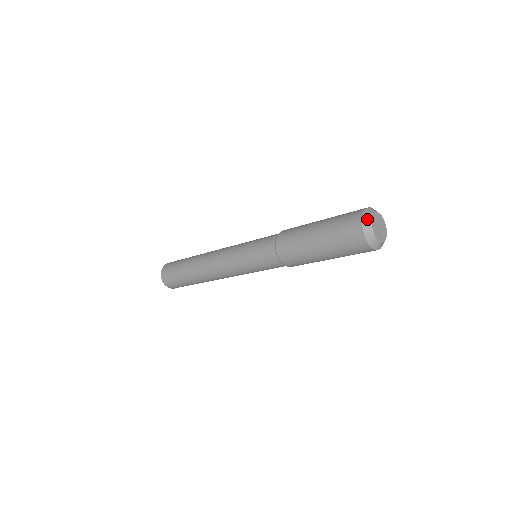
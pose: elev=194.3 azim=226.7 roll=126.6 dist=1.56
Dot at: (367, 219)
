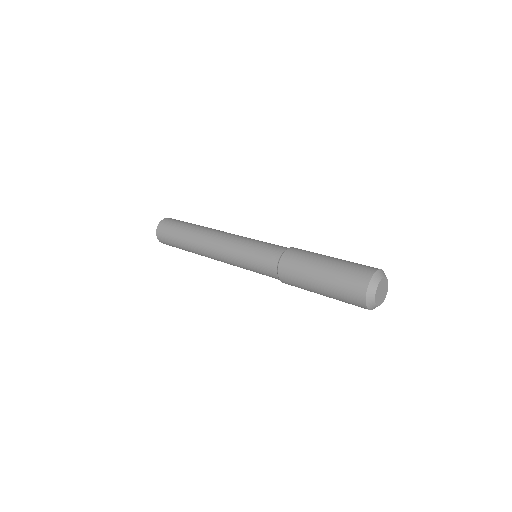
Dot at: (374, 284)
